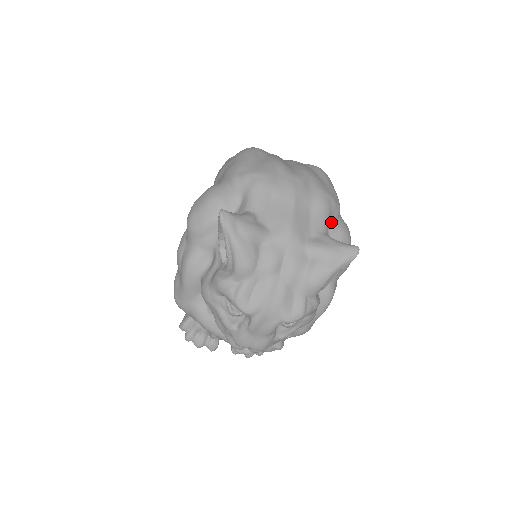
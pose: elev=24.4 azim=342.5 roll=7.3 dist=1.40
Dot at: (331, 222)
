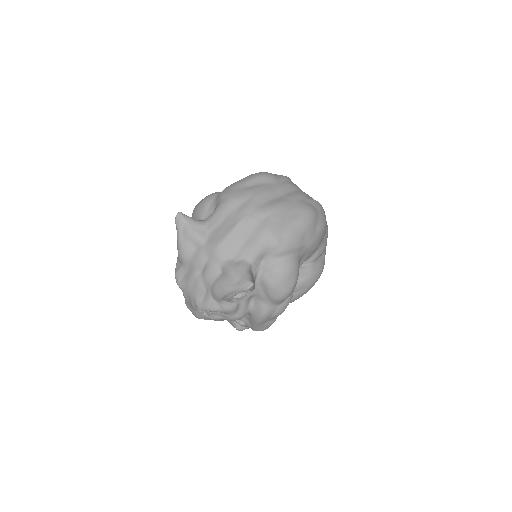
Dot at: (268, 257)
